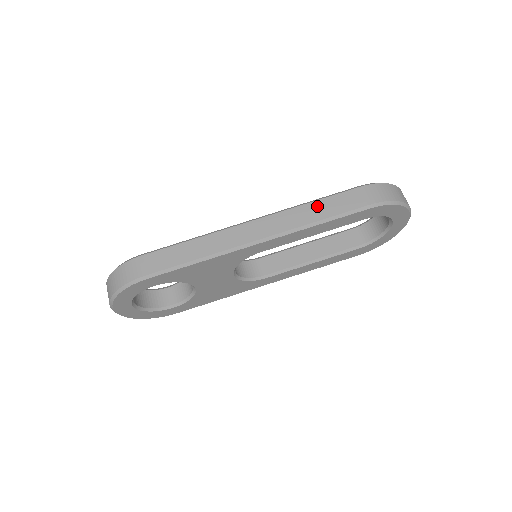
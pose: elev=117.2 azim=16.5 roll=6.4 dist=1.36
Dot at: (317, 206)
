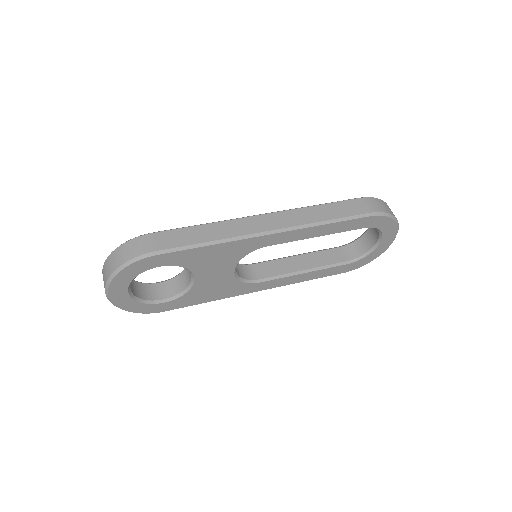
Dot at: (323, 209)
